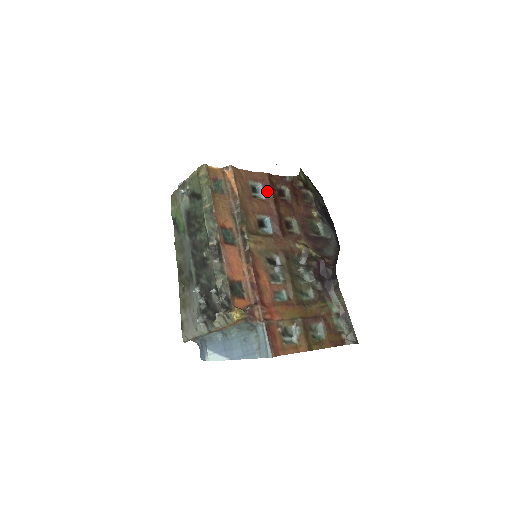
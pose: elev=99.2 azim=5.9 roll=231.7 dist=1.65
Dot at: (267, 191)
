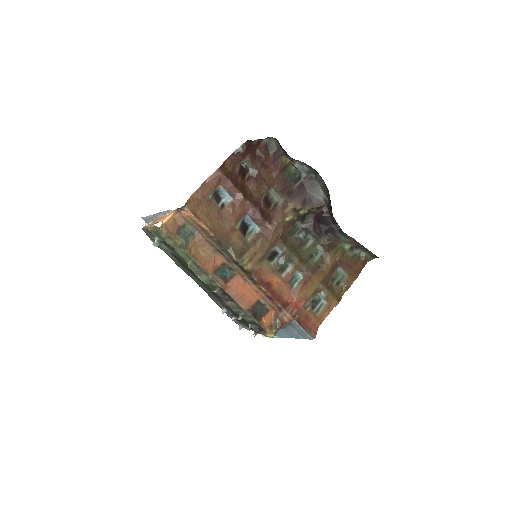
Dot at: (230, 189)
